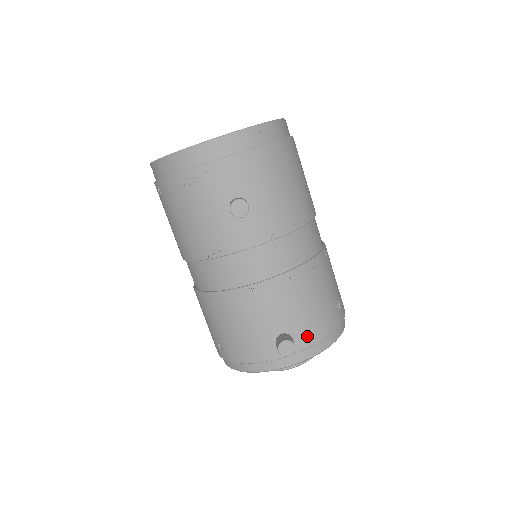
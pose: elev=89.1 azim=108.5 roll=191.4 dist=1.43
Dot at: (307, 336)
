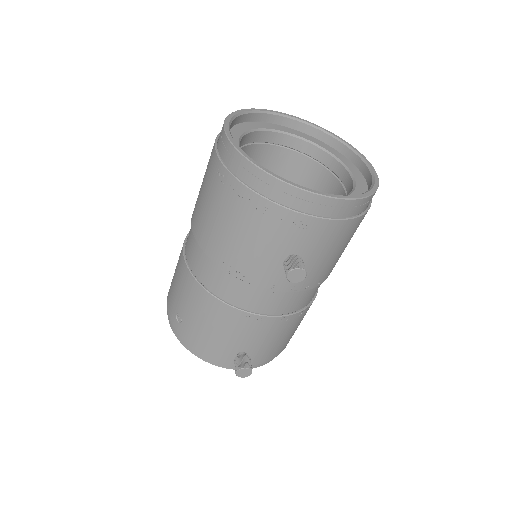
Dot at: (260, 358)
